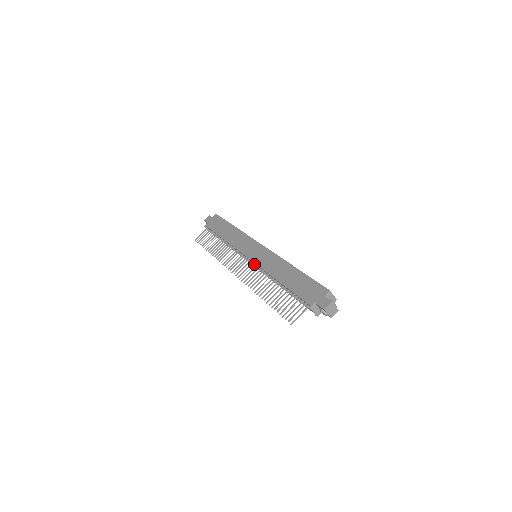
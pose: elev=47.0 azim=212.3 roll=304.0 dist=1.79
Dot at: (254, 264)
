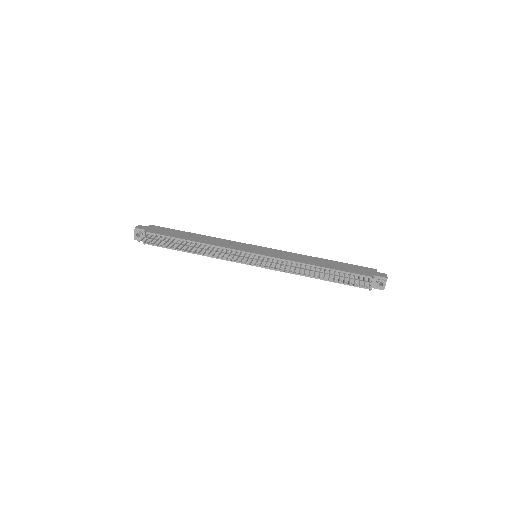
Dot at: (269, 258)
